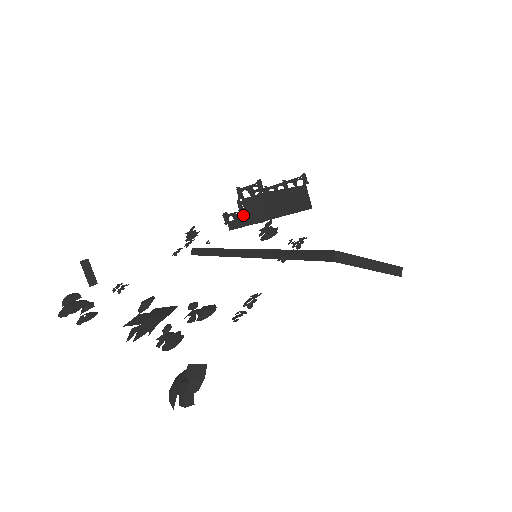
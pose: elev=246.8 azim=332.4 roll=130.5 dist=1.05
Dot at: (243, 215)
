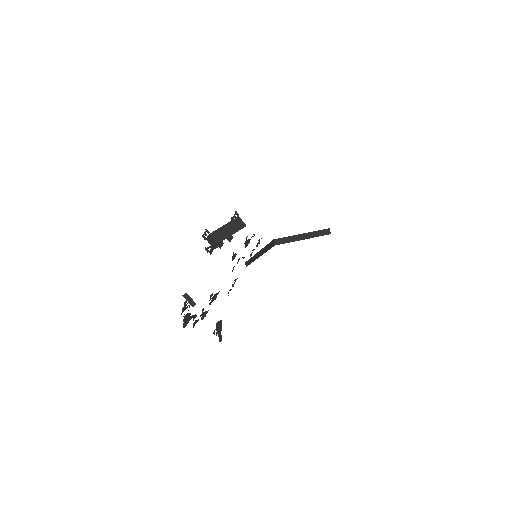
Dot at: occluded
